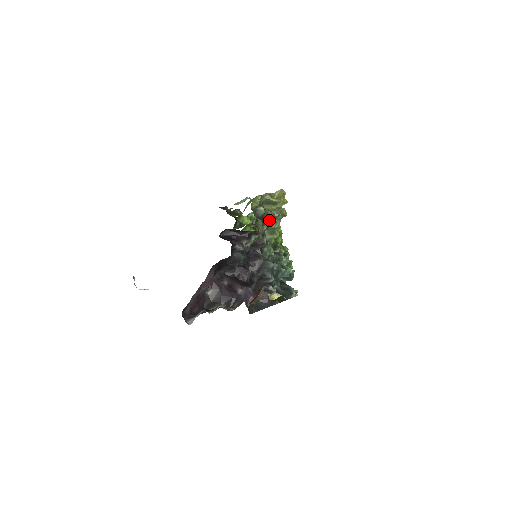
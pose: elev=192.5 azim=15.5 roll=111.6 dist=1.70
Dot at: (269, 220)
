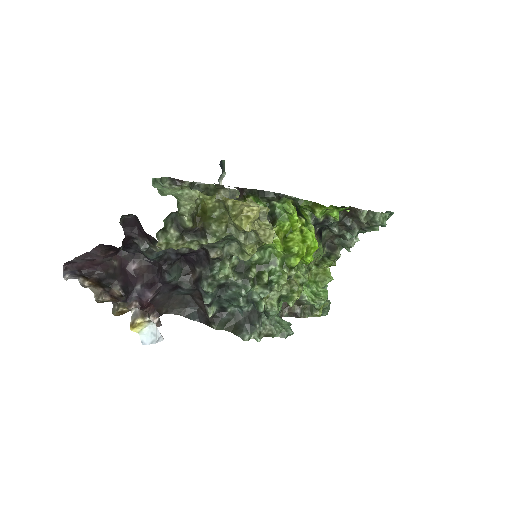
Dot at: (208, 237)
